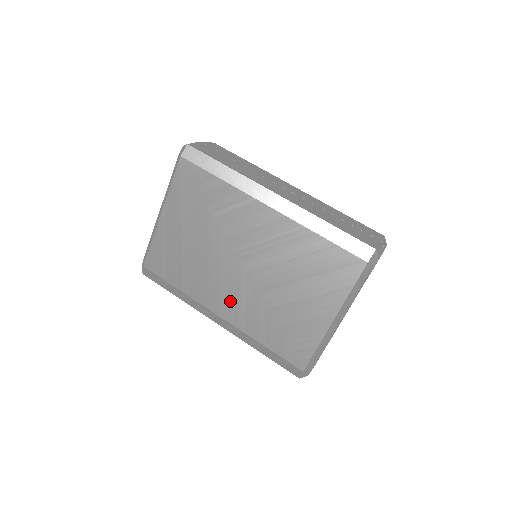
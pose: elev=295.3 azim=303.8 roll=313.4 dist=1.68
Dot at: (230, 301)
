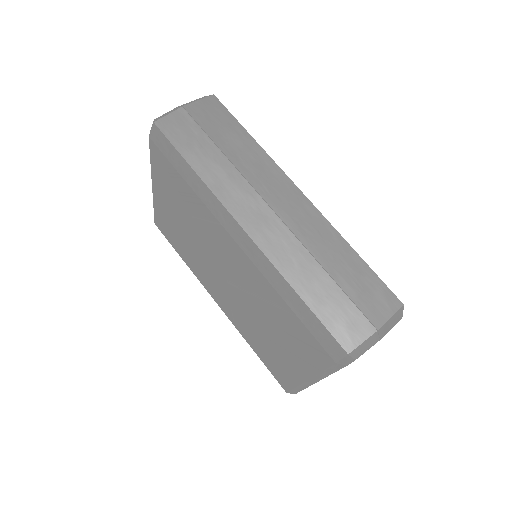
Dot at: (222, 299)
